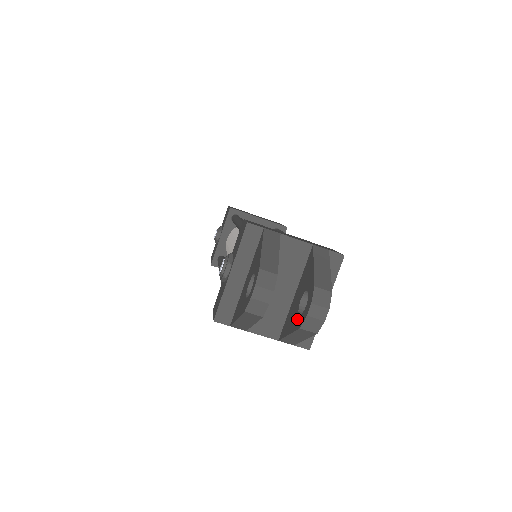
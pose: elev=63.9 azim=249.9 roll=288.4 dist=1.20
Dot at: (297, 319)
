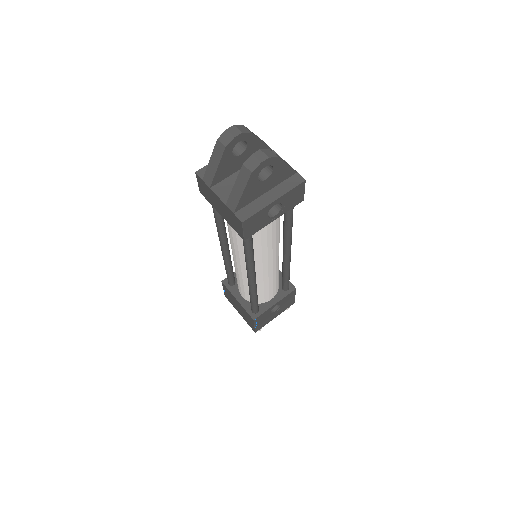
Dot at: occluded
